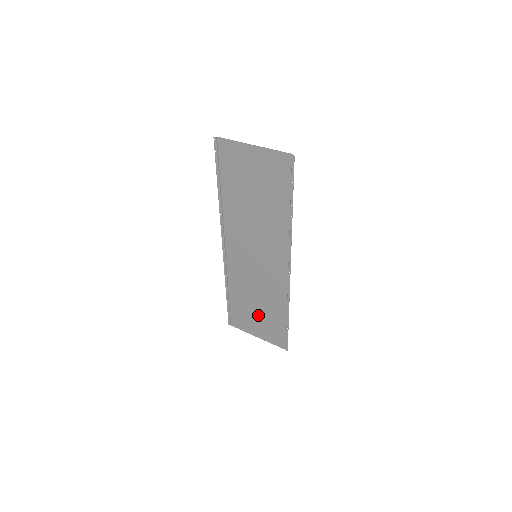
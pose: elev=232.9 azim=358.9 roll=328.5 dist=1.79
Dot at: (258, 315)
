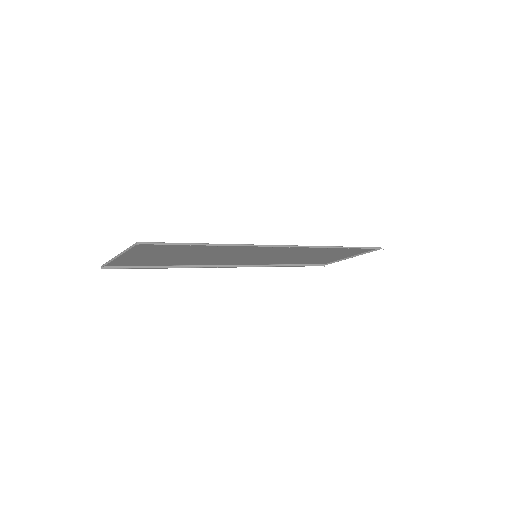
Dot at: (327, 256)
